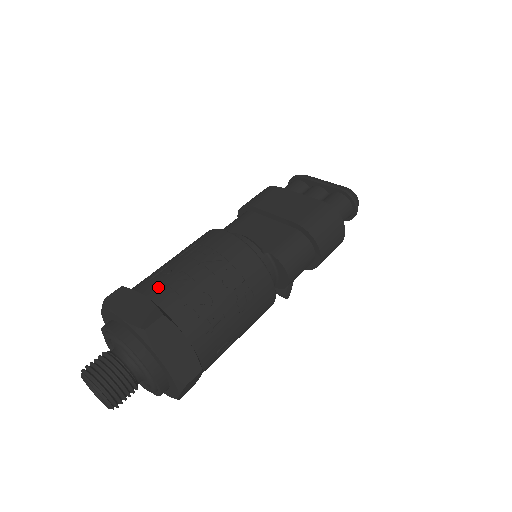
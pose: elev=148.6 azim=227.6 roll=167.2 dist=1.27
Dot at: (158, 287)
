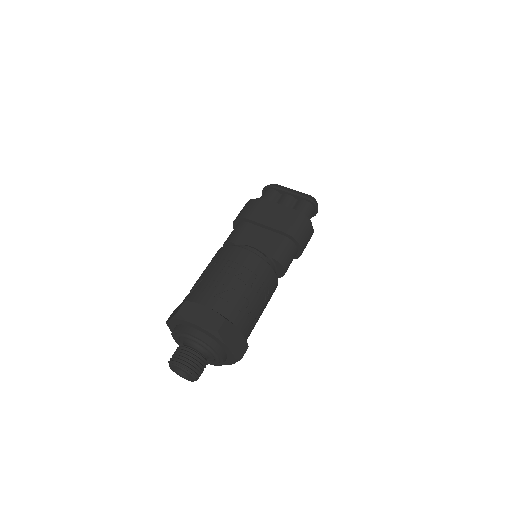
Dot at: (212, 299)
